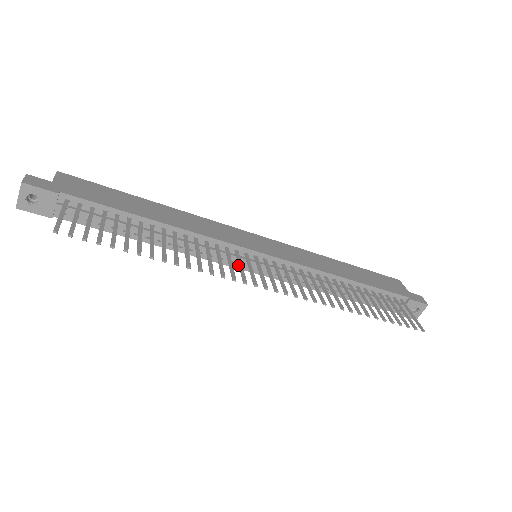
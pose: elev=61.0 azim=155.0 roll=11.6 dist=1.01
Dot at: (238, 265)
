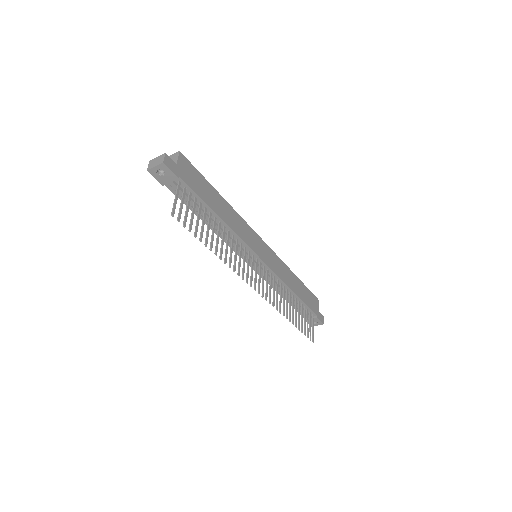
Dot at: (247, 265)
